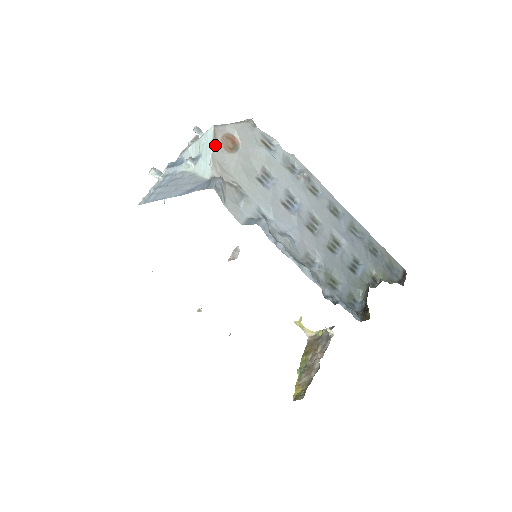
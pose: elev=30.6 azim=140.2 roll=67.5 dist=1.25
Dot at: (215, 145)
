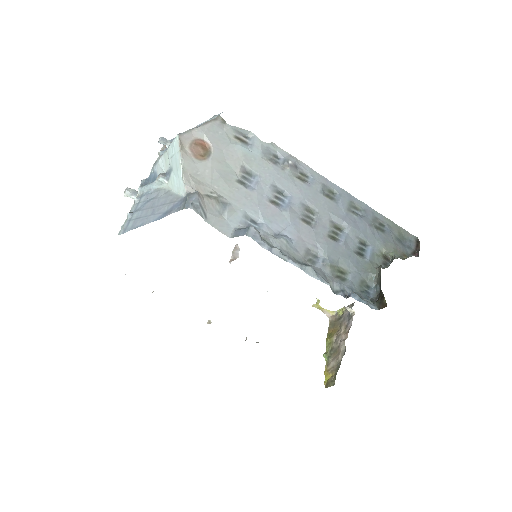
Dot at: (184, 156)
